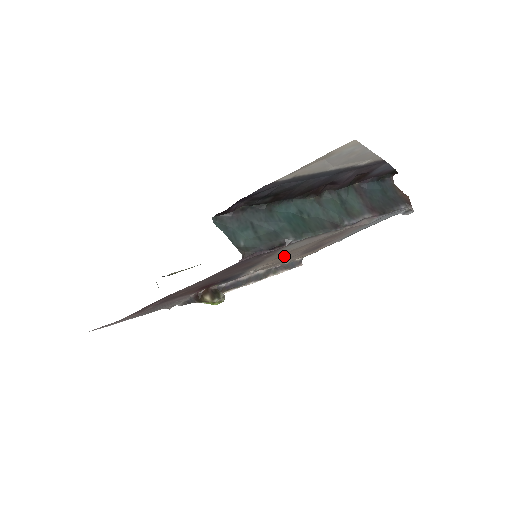
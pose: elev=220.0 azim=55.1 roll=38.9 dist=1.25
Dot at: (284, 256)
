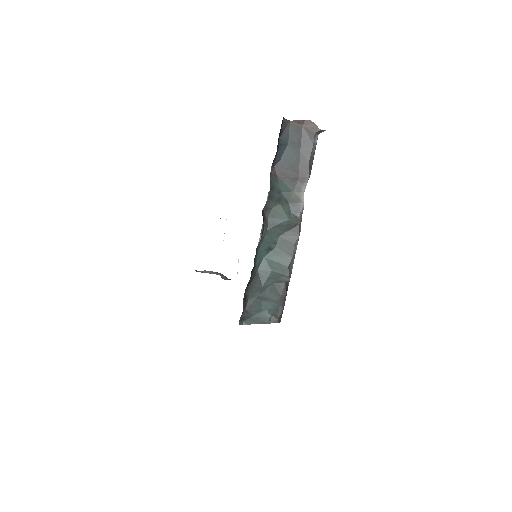
Dot at: occluded
